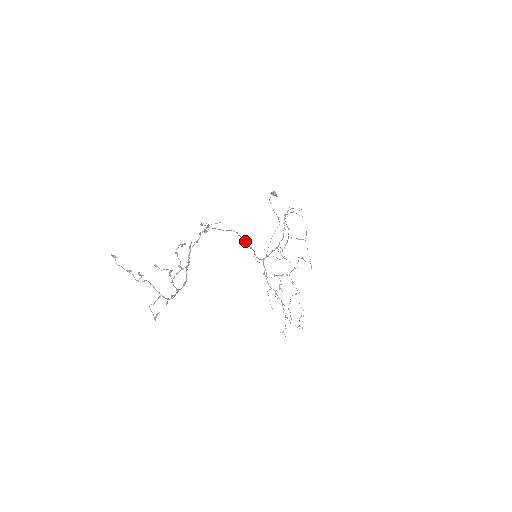
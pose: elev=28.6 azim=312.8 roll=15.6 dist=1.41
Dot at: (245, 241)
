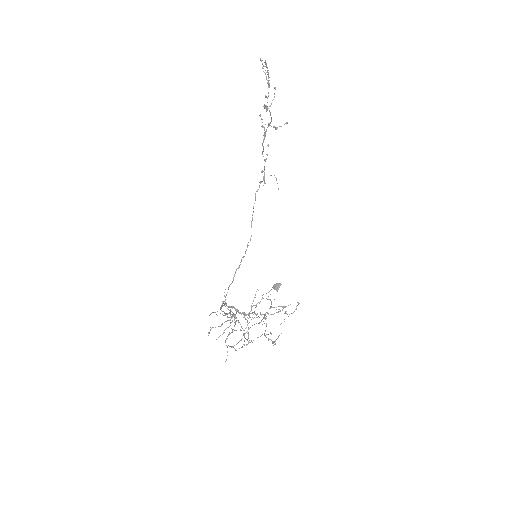
Dot at: (241, 260)
